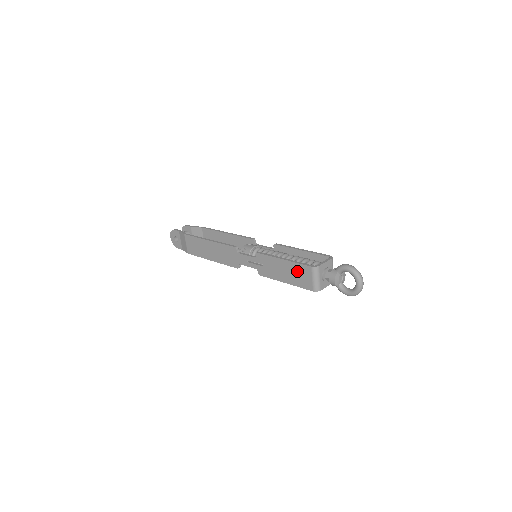
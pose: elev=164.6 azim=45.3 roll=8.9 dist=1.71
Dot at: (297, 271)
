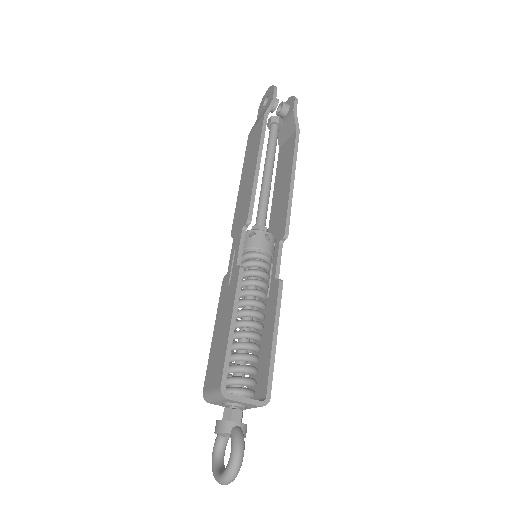
Dot at: (219, 357)
